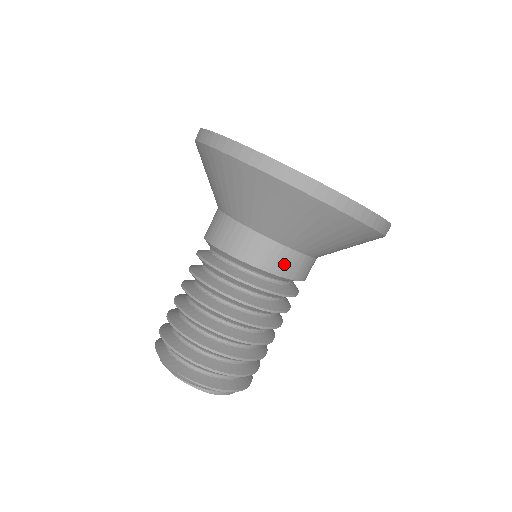
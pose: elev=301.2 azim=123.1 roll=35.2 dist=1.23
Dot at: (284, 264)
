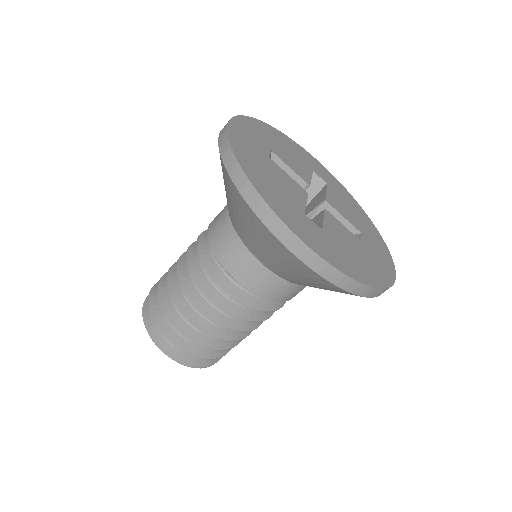
Dot at: (288, 294)
